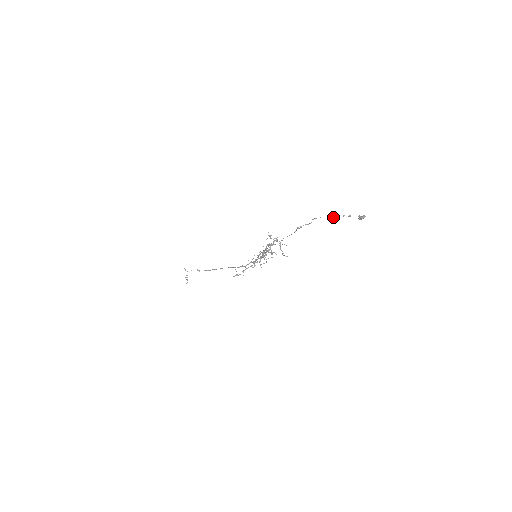
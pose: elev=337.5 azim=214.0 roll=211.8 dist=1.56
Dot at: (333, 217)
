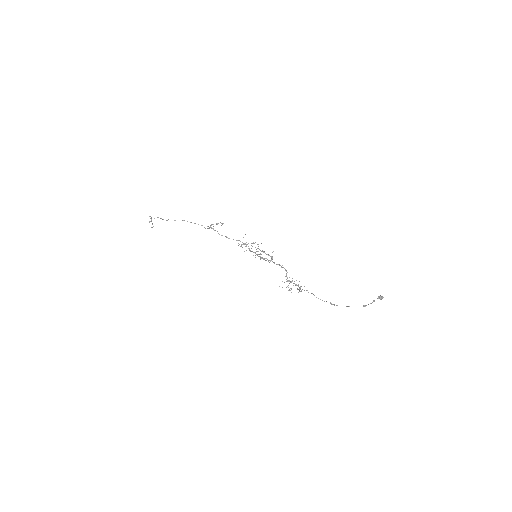
Dot at: occluded
